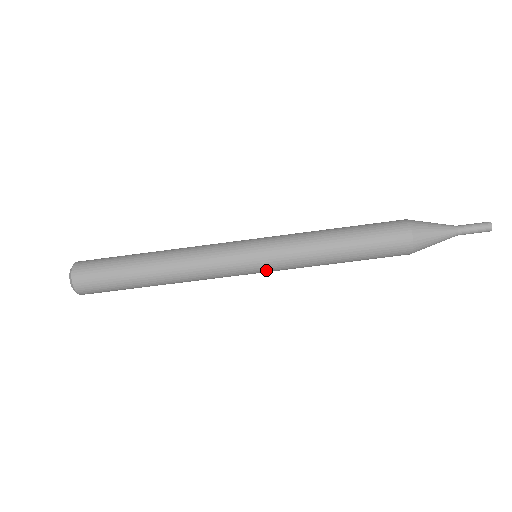
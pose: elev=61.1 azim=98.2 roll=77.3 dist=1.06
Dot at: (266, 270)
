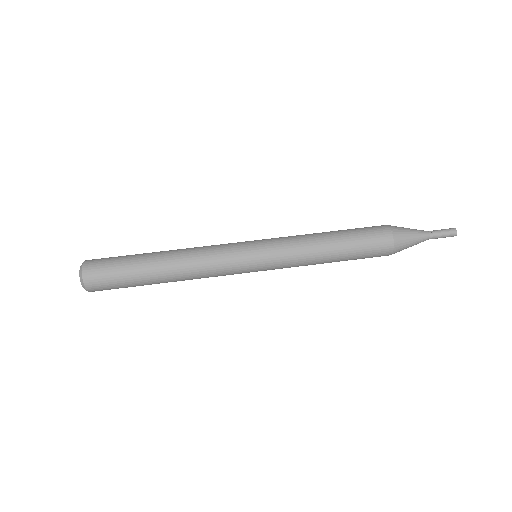
Dot at: (265, 259)
